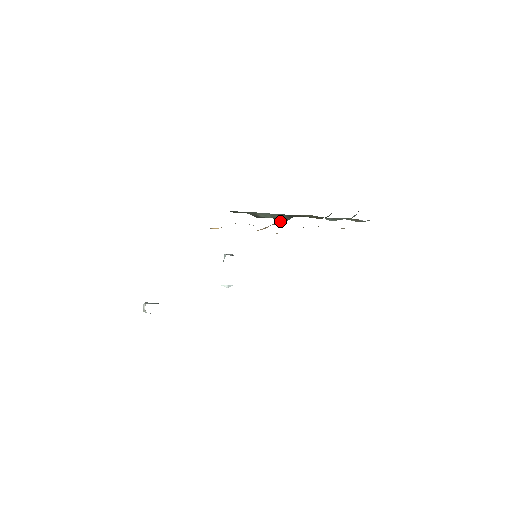
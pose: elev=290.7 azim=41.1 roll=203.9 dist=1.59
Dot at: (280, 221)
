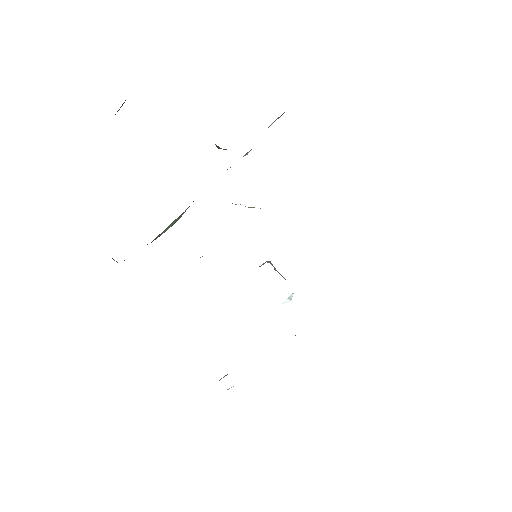
Dot at: occluded
